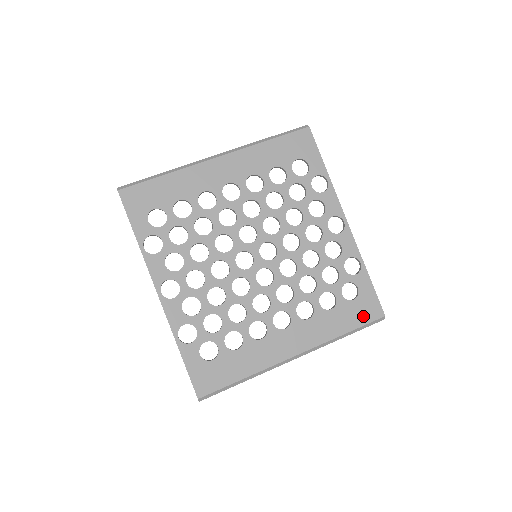
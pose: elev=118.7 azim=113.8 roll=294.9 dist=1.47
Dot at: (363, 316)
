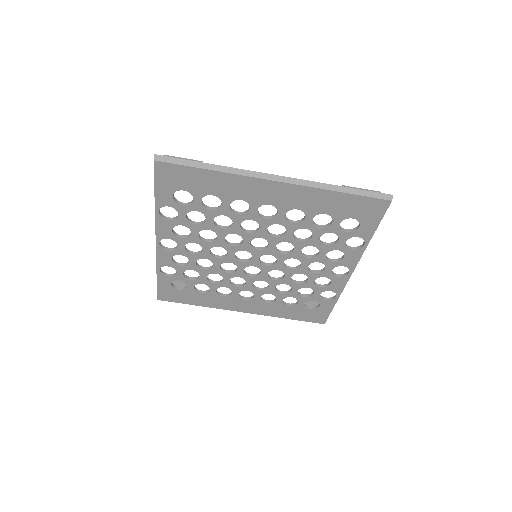
Dot at: (309, 318)
